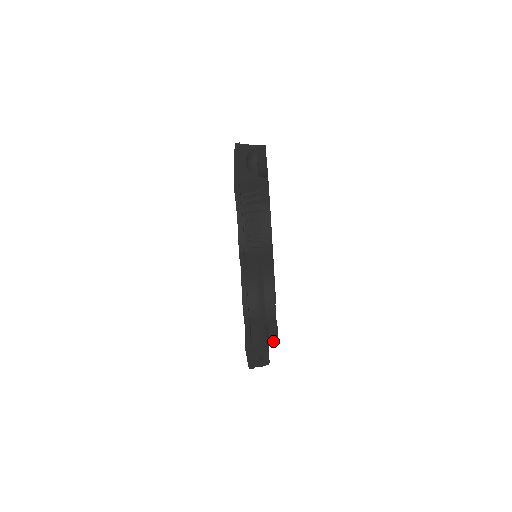
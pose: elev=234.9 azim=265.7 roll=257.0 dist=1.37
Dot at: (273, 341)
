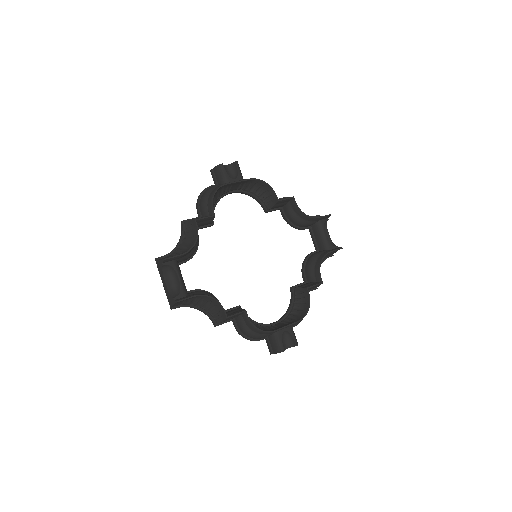
Dot at: occluded
